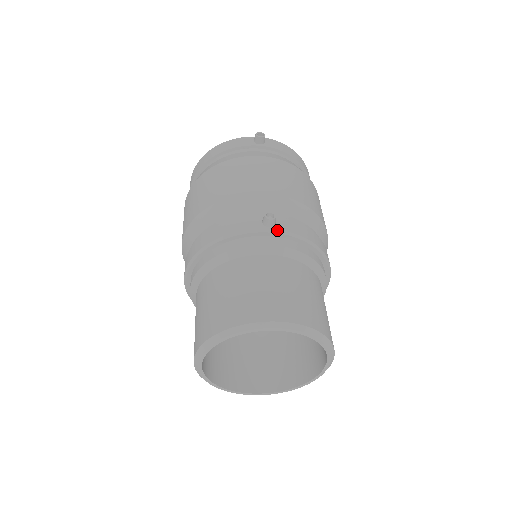
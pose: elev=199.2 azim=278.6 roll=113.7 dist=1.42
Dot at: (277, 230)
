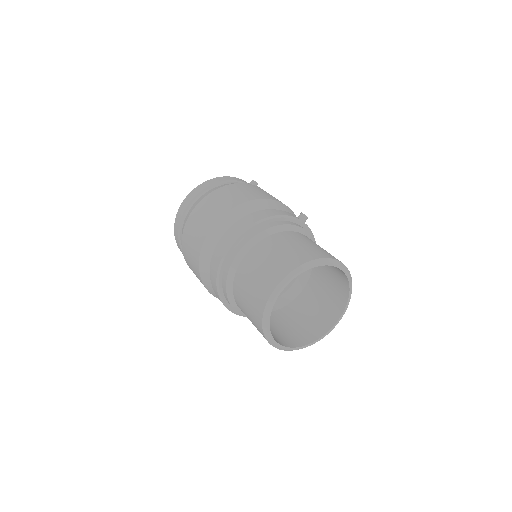
Dot at: (307, 226)
